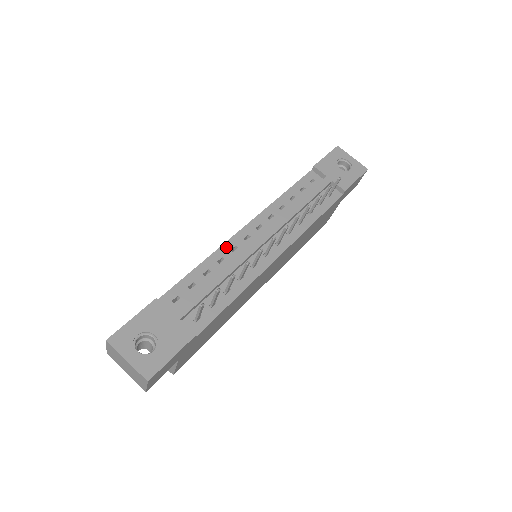
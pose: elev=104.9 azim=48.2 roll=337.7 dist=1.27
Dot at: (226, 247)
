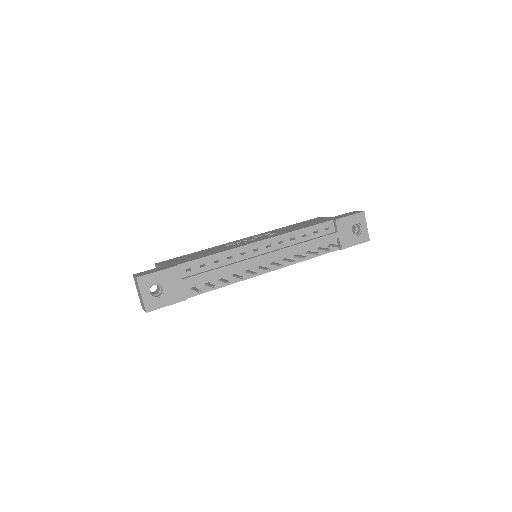
Dot at: (239, 250)
